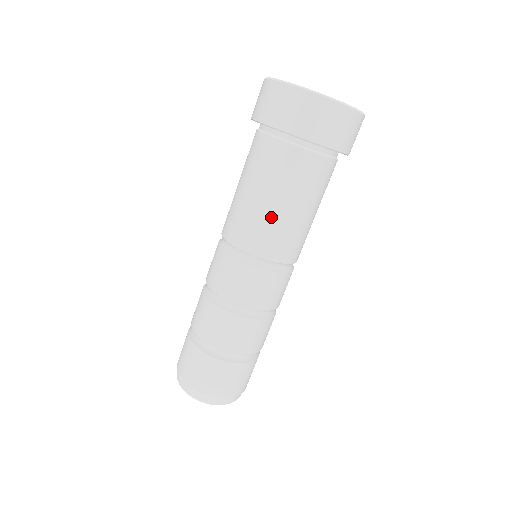
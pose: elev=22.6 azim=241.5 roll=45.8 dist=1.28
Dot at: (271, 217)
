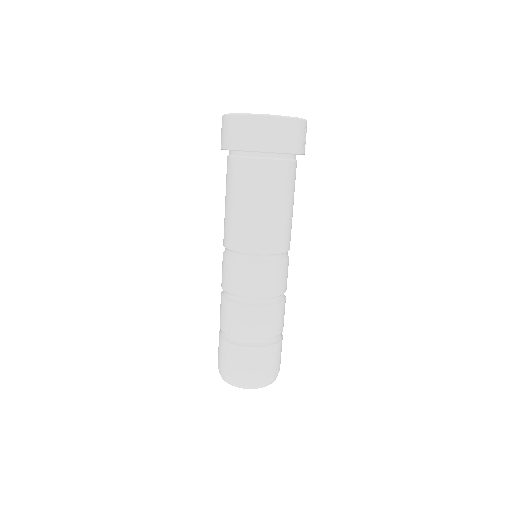
Dot at: (234, 216)
